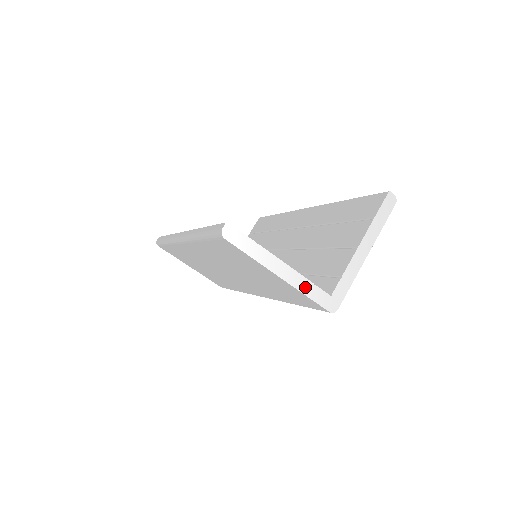
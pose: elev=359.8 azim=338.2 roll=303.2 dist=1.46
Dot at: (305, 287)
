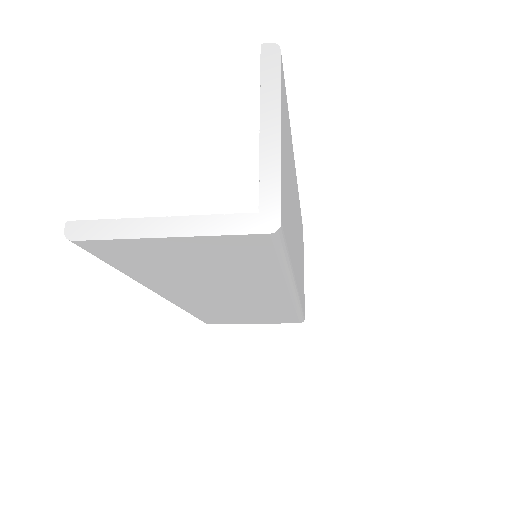
Dot at: (212, 226)
